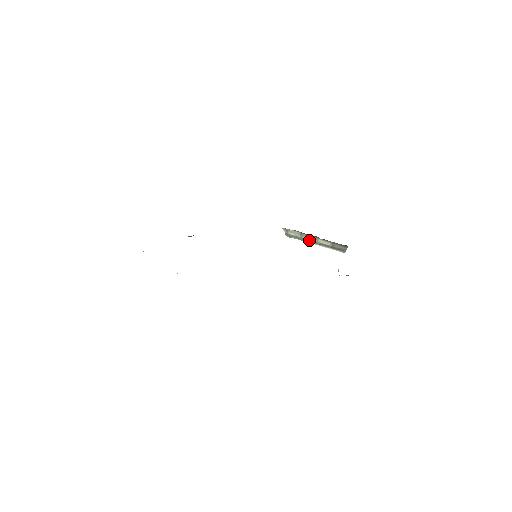
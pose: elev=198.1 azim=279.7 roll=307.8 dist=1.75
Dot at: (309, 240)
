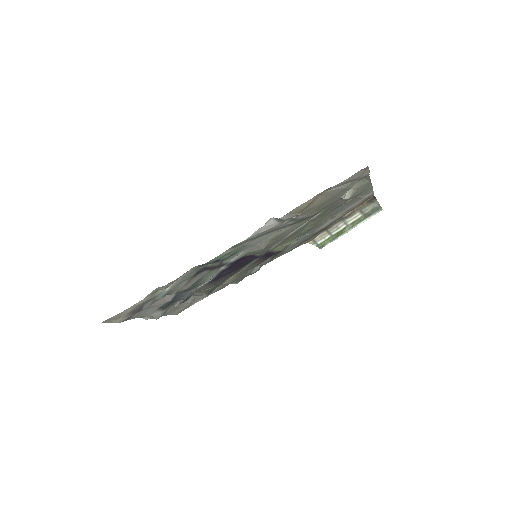
Dot at: (340, 231)
